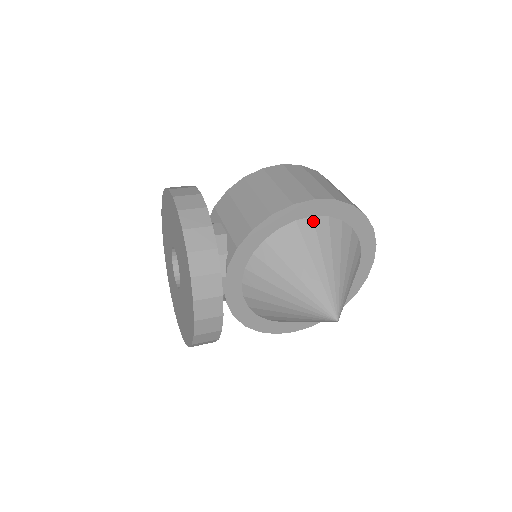
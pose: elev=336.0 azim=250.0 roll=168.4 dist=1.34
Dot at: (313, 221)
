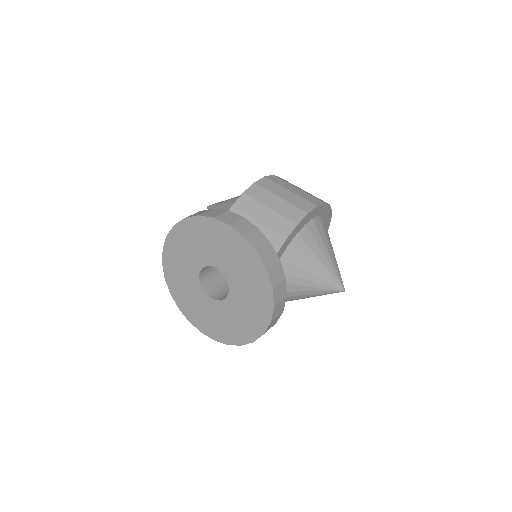
Dot at: (314, 222)
